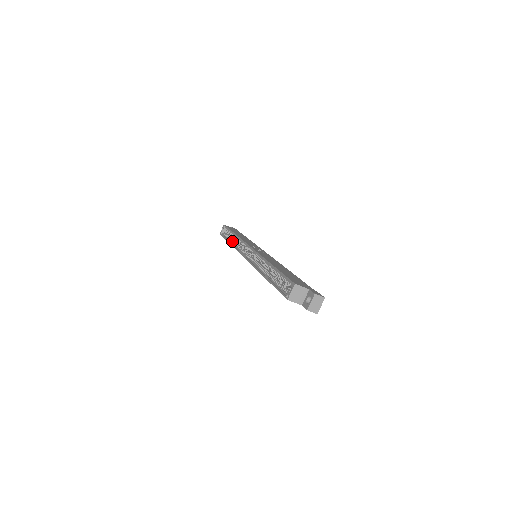
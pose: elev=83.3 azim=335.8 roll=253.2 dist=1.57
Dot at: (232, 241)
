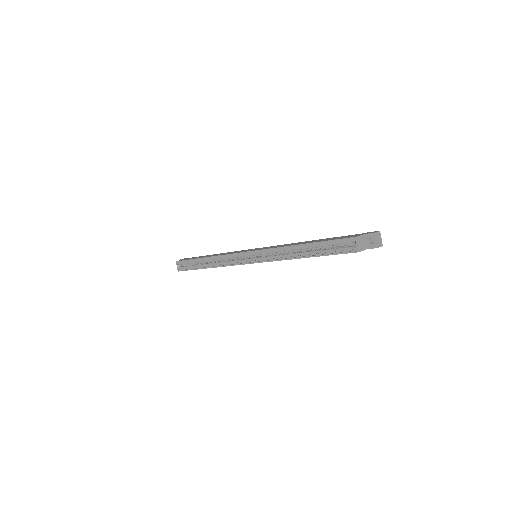
Dot at: (209, 265)
